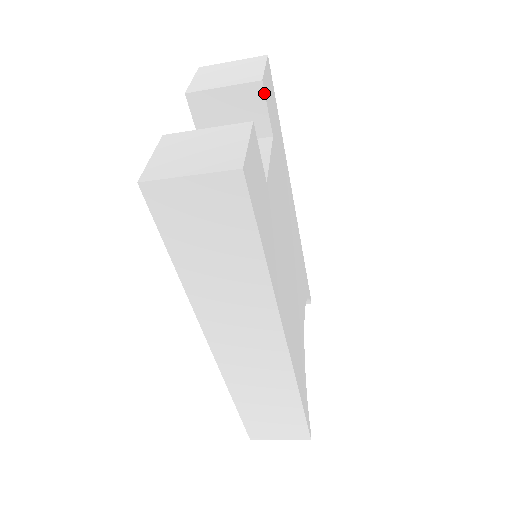
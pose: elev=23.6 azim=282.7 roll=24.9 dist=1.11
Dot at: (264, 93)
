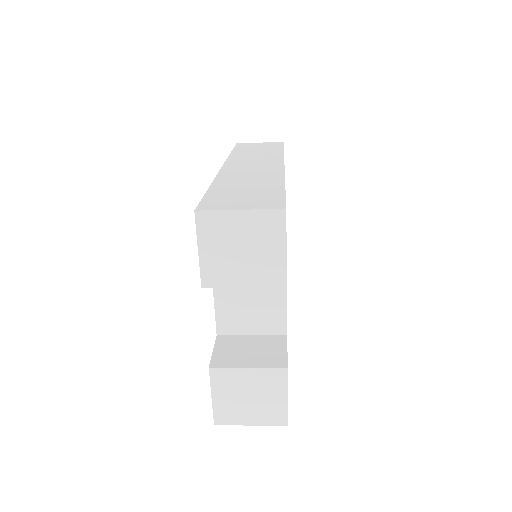
Dot at: occluded
